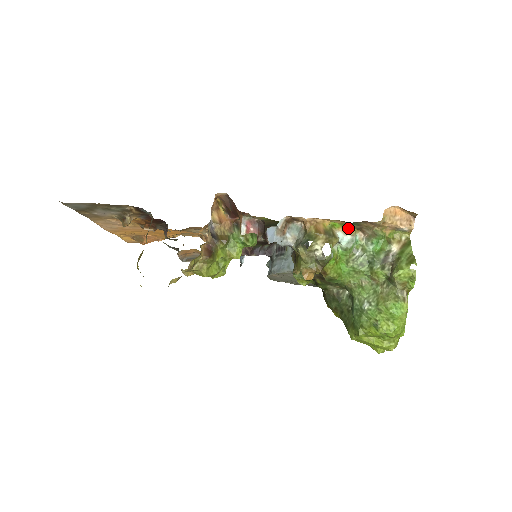
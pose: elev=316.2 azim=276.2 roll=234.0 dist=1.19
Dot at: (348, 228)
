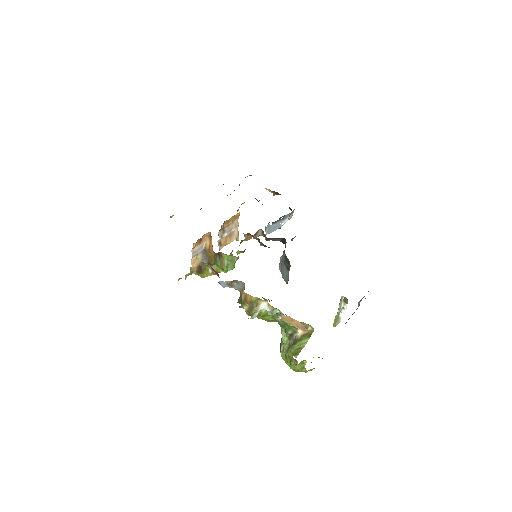
Dot at: occluded
